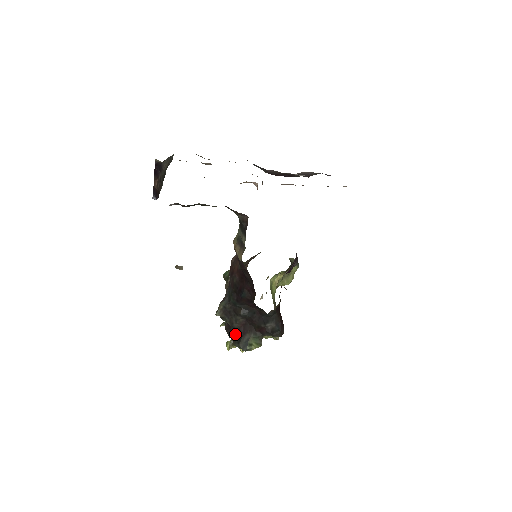
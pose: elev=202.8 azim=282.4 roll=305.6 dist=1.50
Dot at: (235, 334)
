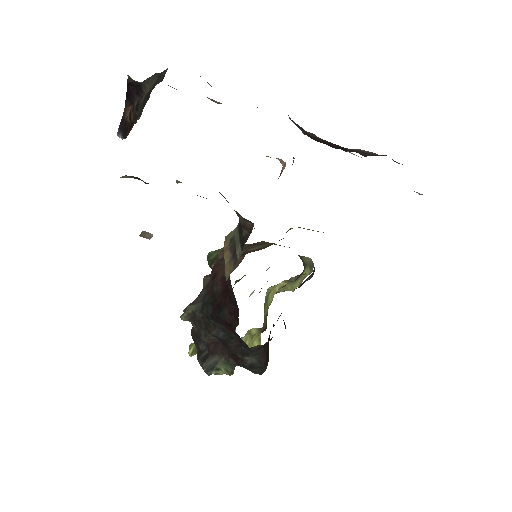
Dot at: (201, 346)
